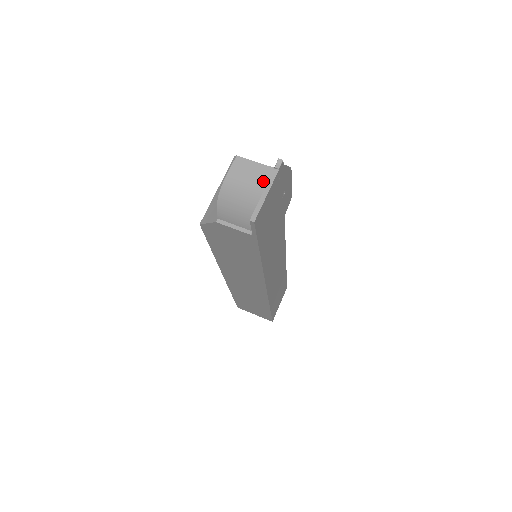
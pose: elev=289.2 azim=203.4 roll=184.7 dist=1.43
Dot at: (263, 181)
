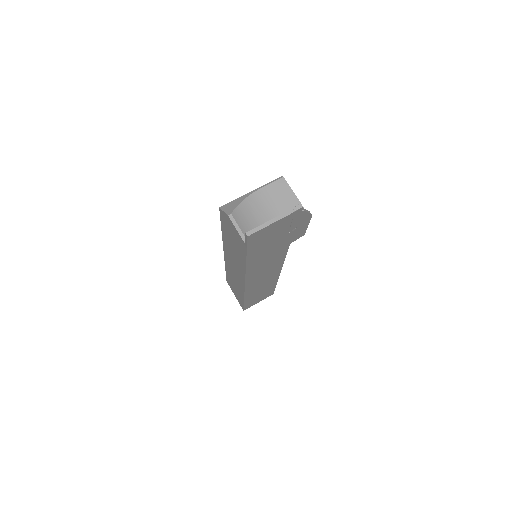
Dot at: (287, 209)
